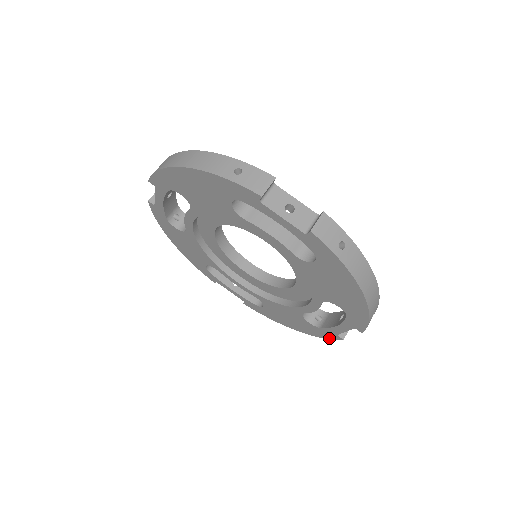
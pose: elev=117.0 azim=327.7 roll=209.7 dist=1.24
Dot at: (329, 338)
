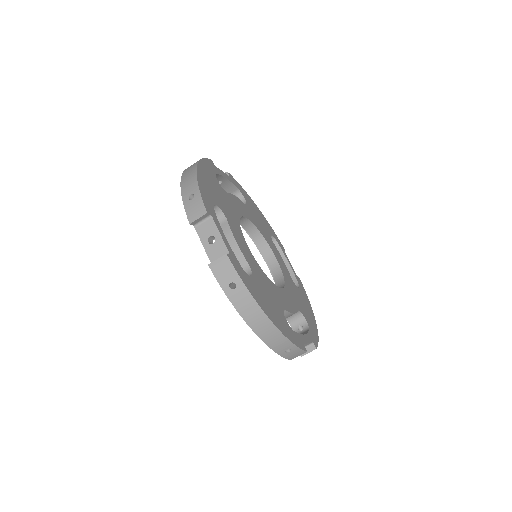
Dot at: occluded
